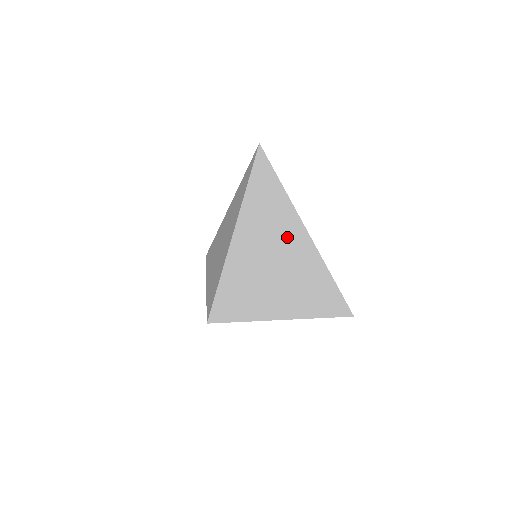
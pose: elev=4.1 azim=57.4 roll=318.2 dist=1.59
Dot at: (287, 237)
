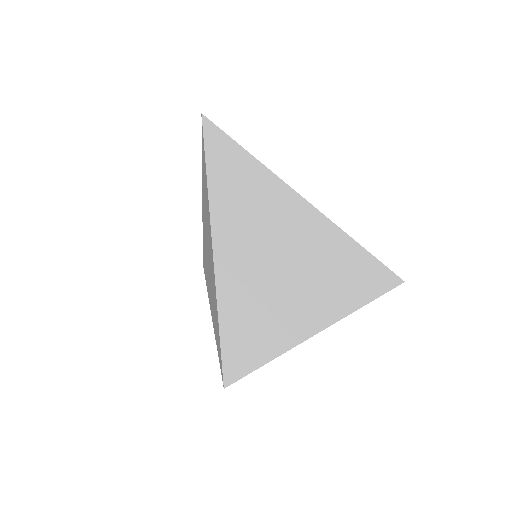
Dot at: (284, 221)
